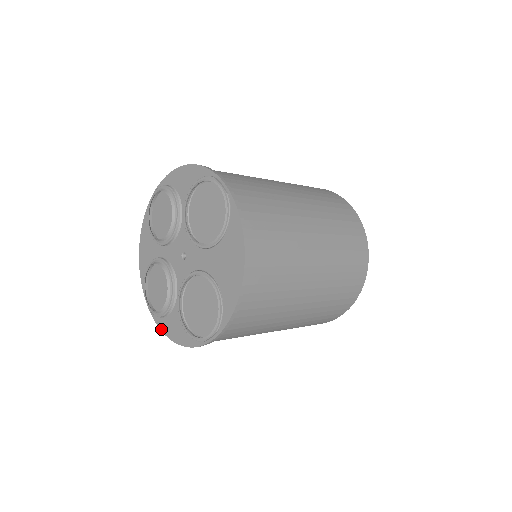
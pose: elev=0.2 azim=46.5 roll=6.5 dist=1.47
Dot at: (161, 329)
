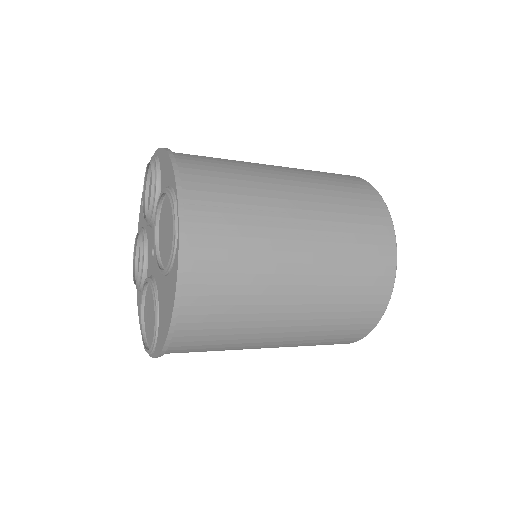
Dot at: (137, 297)
